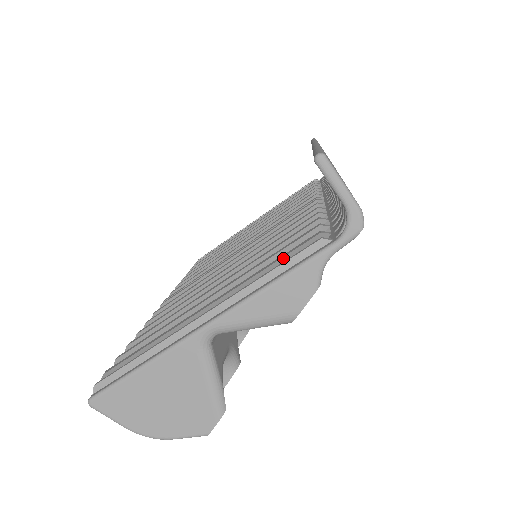
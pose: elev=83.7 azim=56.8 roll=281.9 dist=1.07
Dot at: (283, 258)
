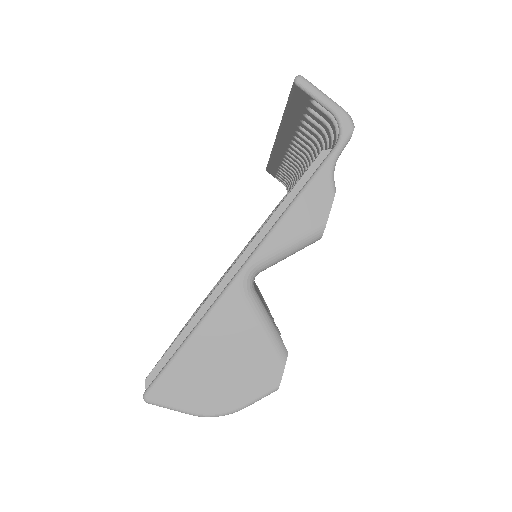
Dot at: occluded
